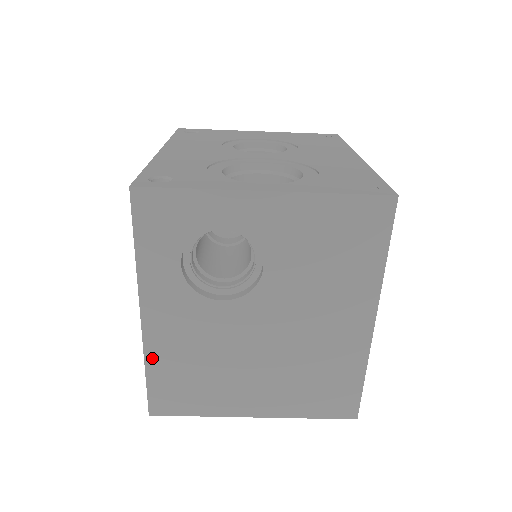
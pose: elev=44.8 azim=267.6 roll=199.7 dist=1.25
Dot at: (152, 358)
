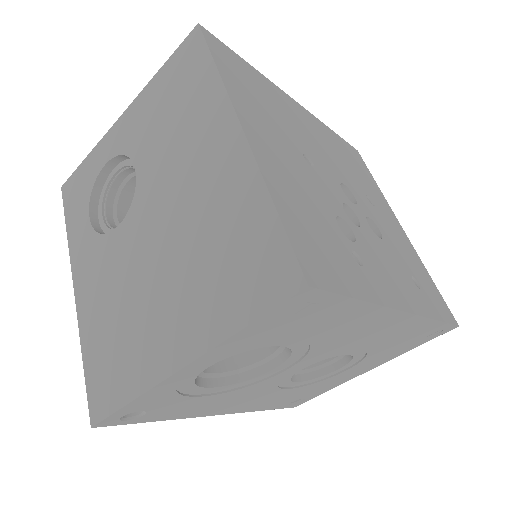
Dot at: (85, 335)
